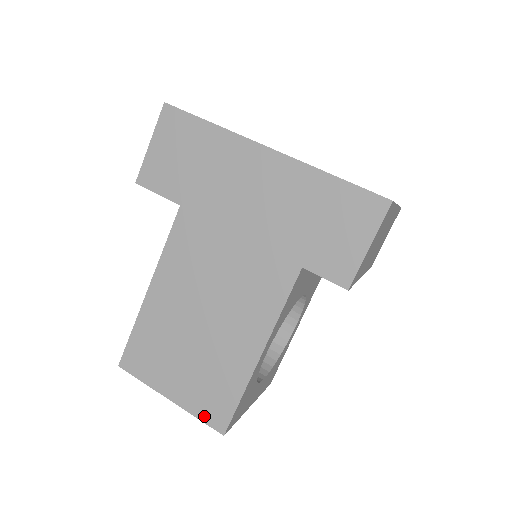
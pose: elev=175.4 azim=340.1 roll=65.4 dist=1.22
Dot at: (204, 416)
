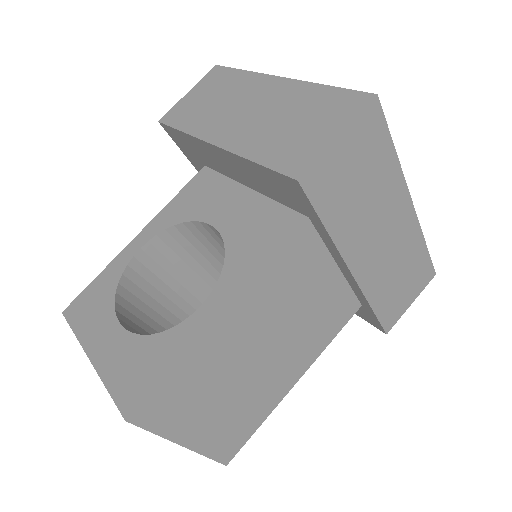
Dot at: (216, 453)
